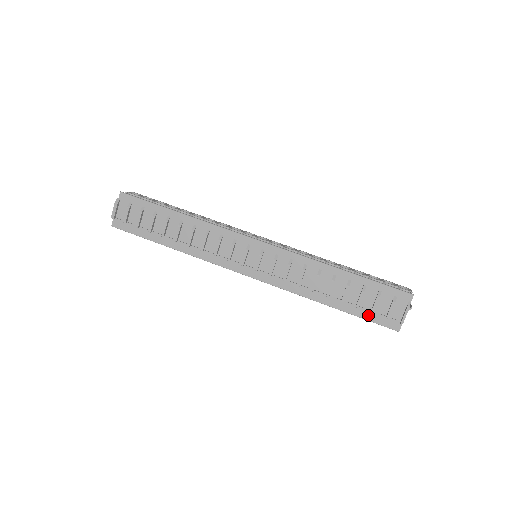
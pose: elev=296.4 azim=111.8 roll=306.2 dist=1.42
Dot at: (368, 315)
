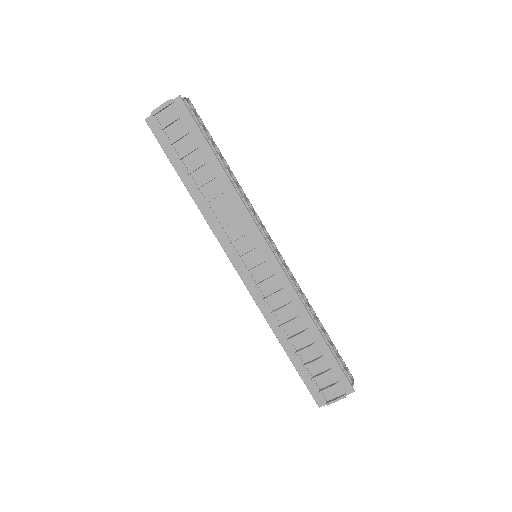
Dot at: (307, 378)
